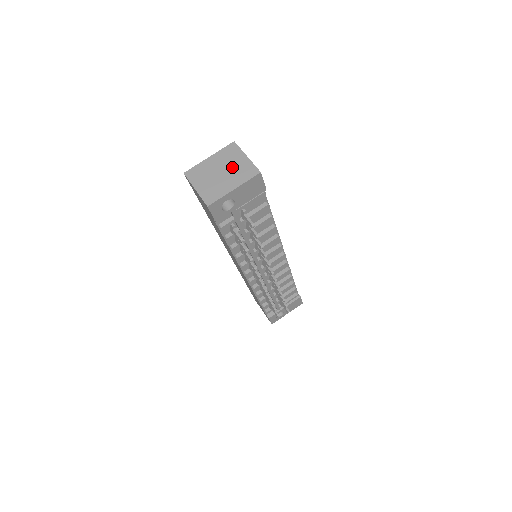
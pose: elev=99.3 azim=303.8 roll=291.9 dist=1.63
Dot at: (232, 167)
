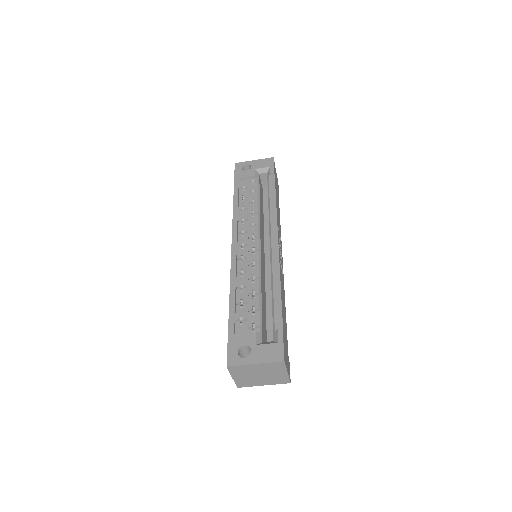
Dot at: (271, 375)
